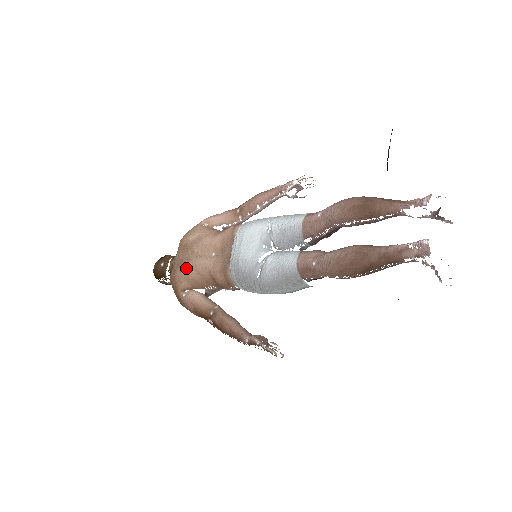
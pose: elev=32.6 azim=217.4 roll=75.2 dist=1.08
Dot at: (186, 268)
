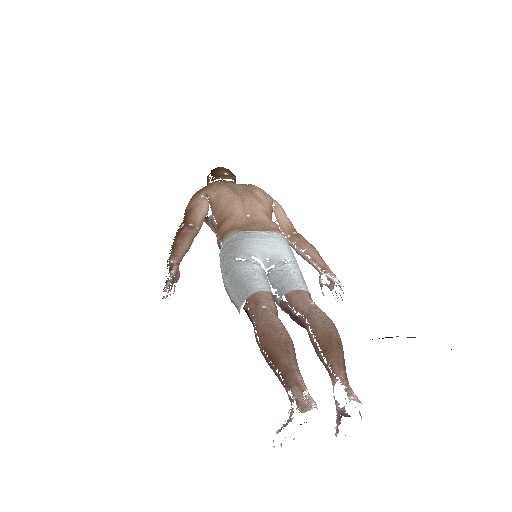
Dot at: (229, 193)
